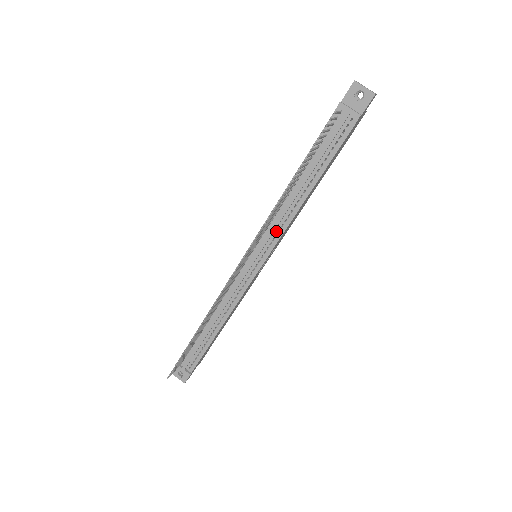
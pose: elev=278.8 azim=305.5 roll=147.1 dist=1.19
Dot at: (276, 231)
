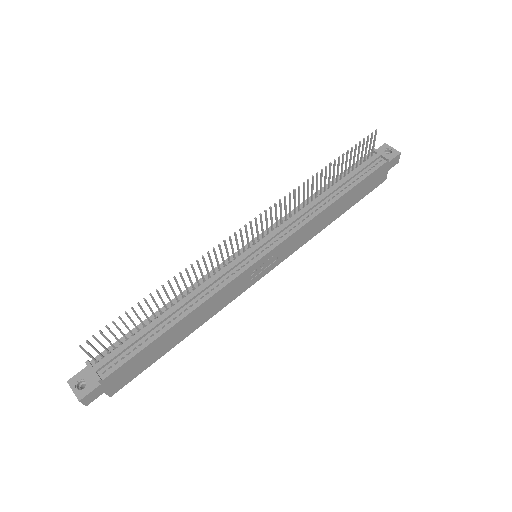
Dot at: (290, 227)
